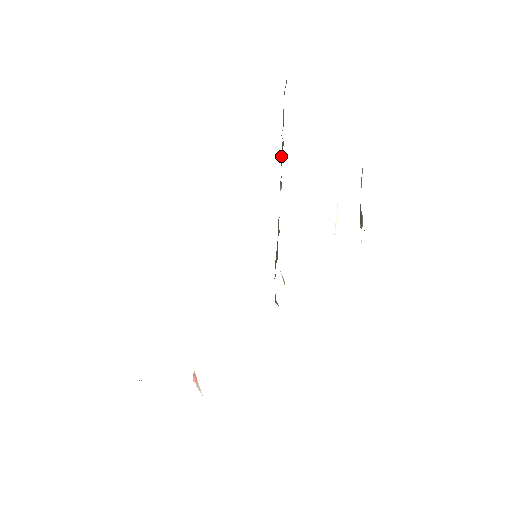
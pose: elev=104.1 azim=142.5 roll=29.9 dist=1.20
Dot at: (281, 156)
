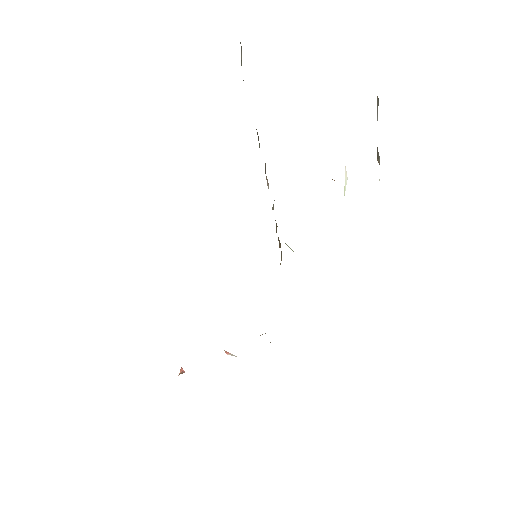
Dot at: occluded
